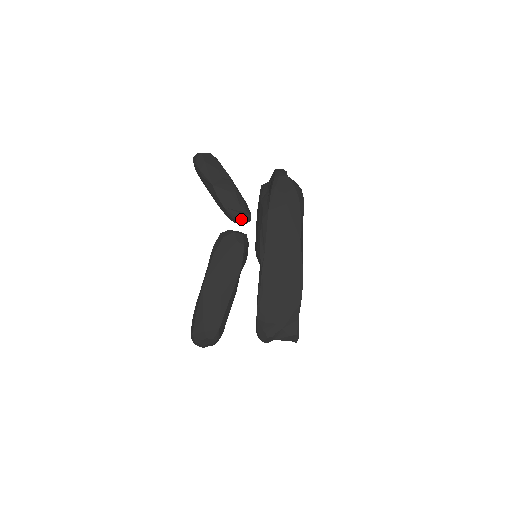
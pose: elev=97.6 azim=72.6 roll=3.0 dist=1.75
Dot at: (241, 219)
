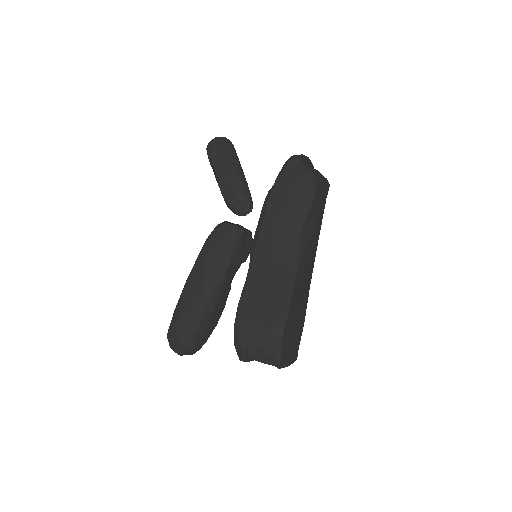
Dot at: (238, 209)
